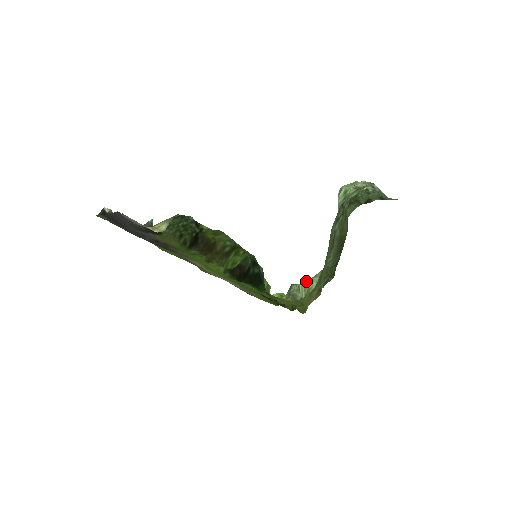
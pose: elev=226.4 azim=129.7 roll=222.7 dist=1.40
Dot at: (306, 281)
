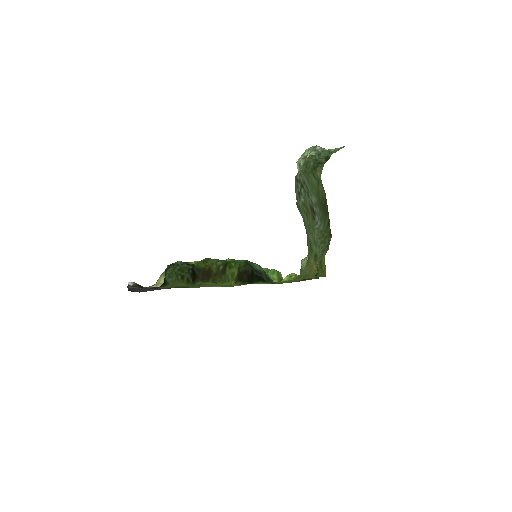
Dot at: occluded
